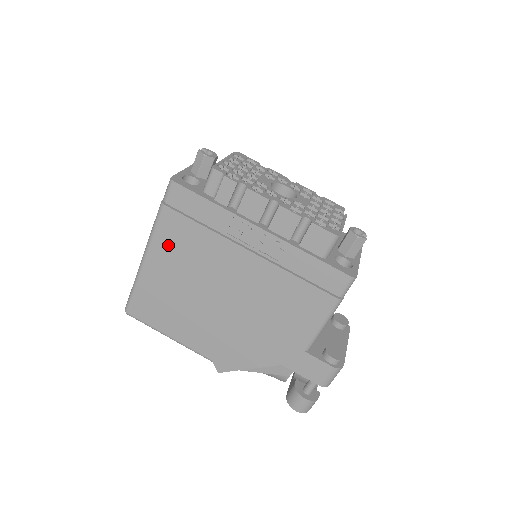
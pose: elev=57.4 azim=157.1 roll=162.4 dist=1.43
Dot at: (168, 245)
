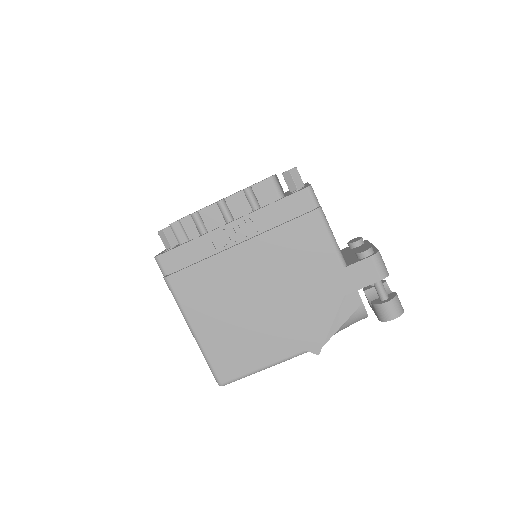
Dot at: (195, 301)
